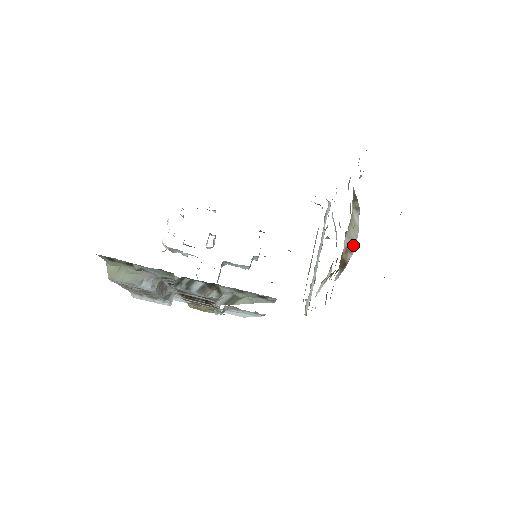
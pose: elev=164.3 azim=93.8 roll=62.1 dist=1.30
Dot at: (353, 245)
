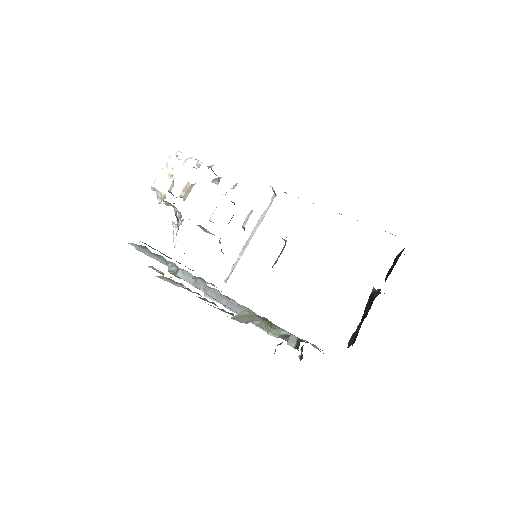
Dot at: occluded
